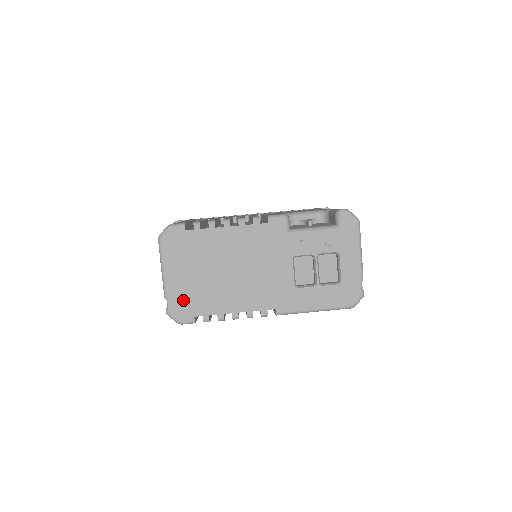
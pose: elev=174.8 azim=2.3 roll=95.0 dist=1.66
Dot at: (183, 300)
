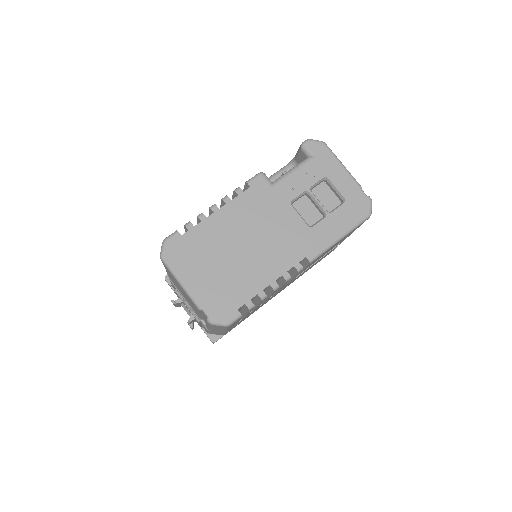
Dot at: (217, 300)
